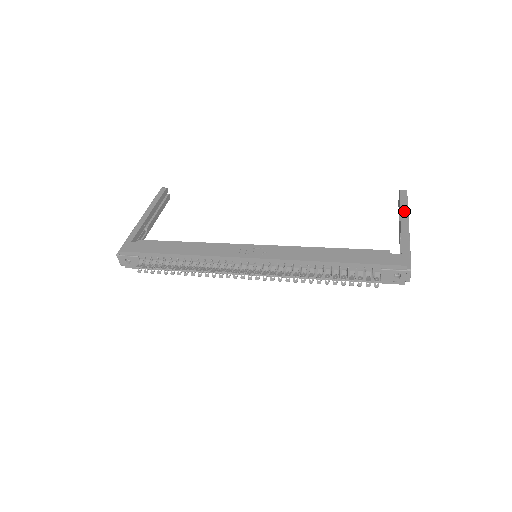
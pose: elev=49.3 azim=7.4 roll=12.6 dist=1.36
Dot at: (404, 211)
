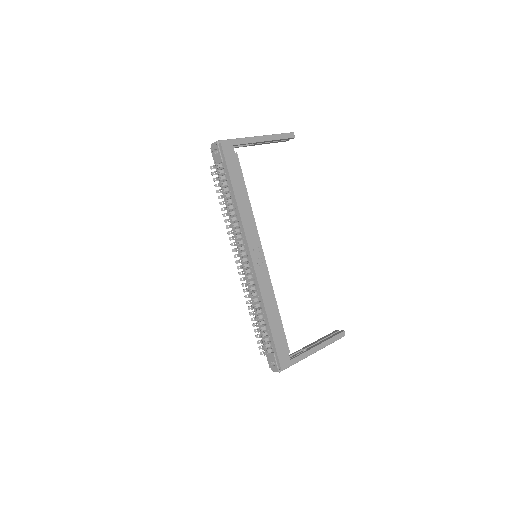
Dot at: (326, 344)
